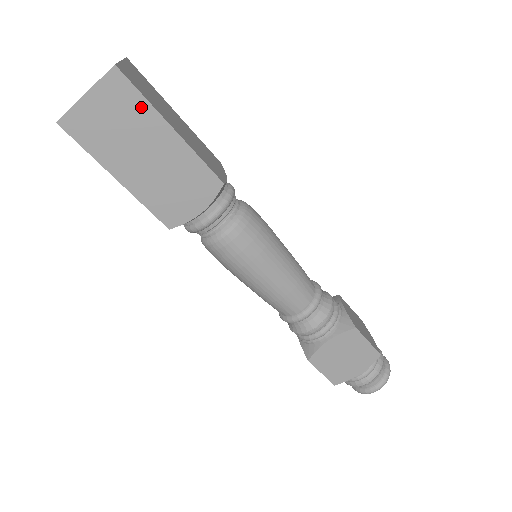
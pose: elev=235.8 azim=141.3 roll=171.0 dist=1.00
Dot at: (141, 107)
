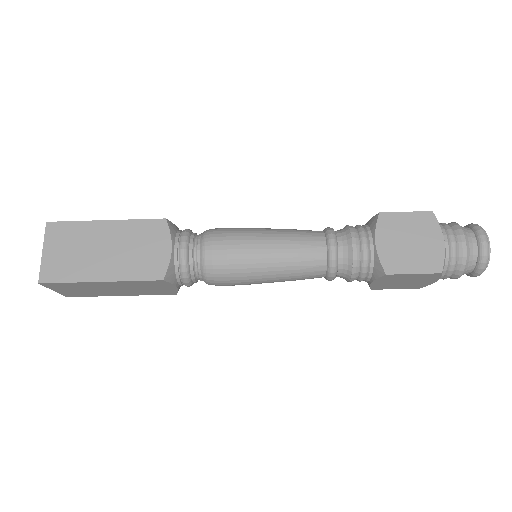
Dot at: (75, 284)
